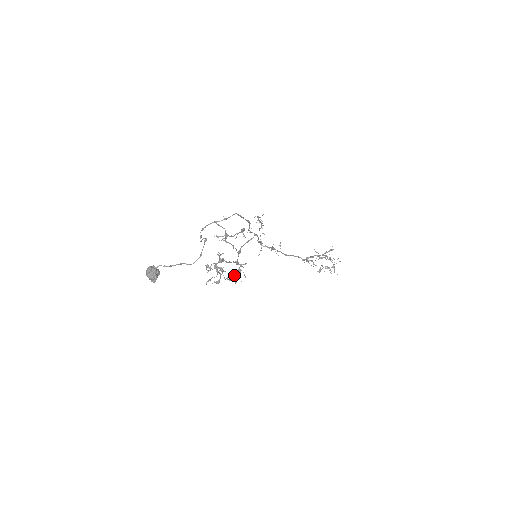
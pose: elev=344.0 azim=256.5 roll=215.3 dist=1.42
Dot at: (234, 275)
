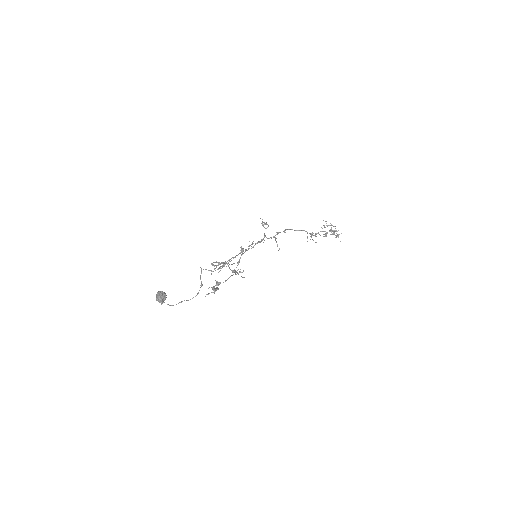
Dot at: occluded
